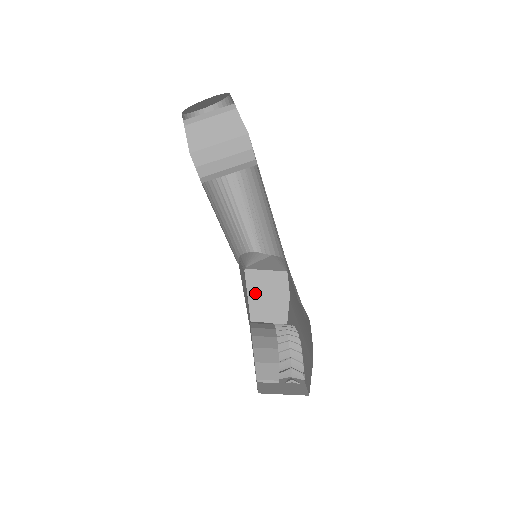
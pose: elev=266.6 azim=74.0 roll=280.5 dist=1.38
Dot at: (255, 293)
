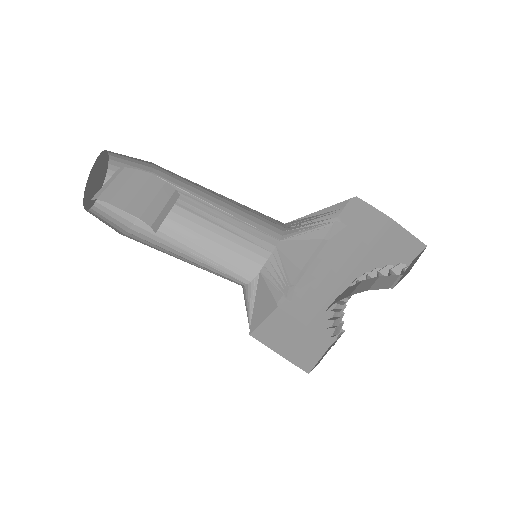
Dot at: (280, 346)
